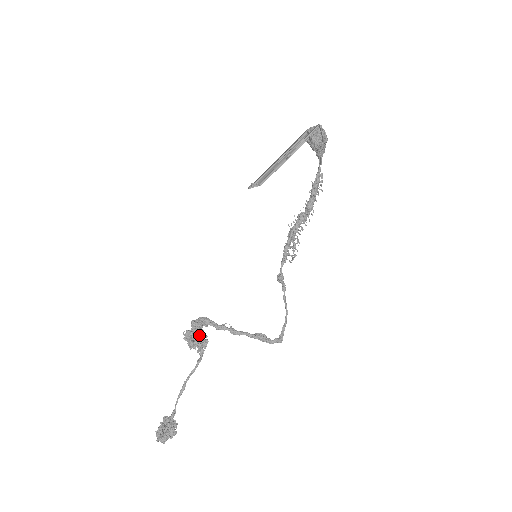
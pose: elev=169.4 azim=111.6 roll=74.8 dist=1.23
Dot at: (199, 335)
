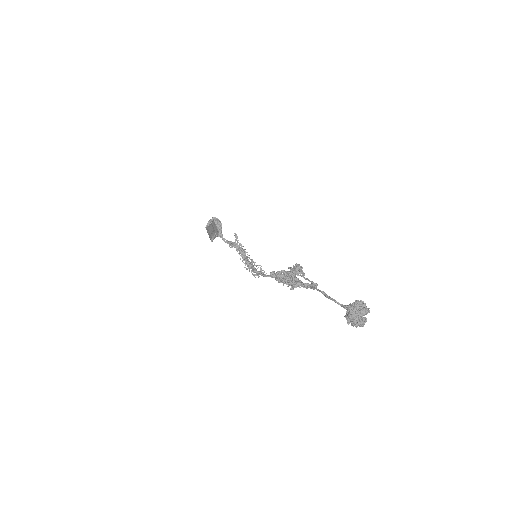
Dot at: (293, 265)
